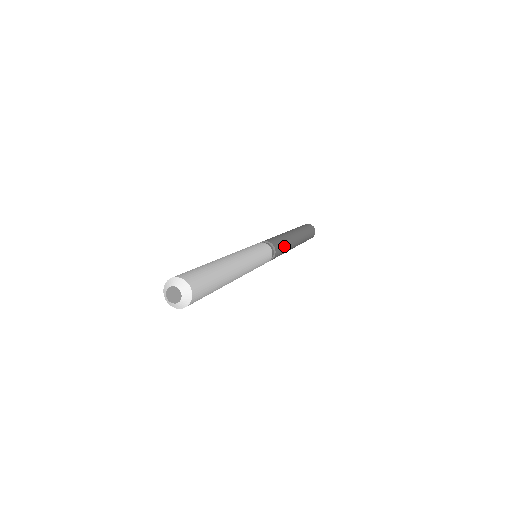
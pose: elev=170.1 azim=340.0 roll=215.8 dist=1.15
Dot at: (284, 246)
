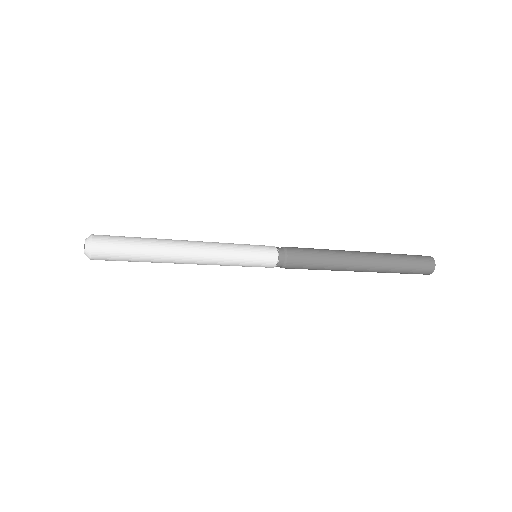
Dot at: (314, 250)
